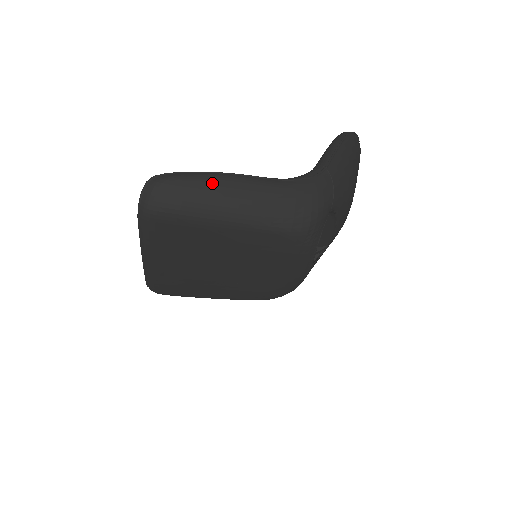
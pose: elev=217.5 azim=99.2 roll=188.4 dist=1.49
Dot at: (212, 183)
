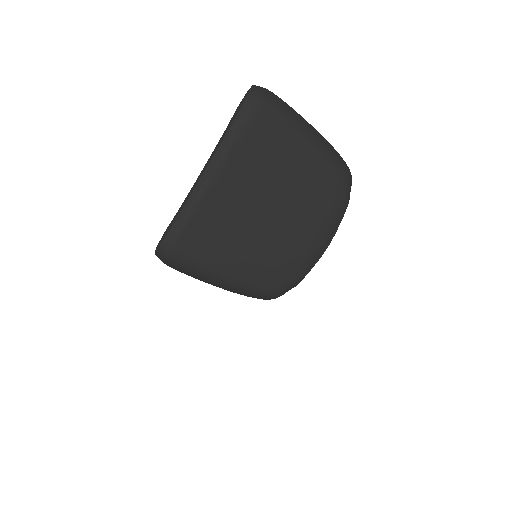
Dot at: occluded
